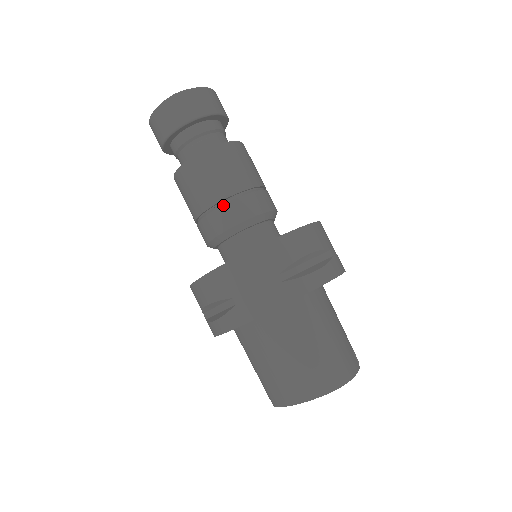
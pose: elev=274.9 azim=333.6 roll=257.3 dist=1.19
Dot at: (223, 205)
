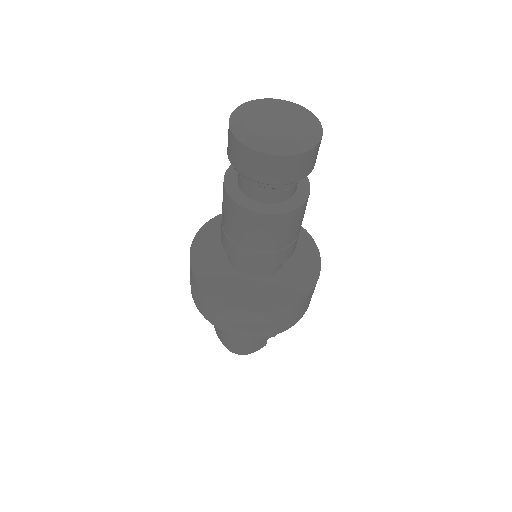
Dot at: (235, 245)
